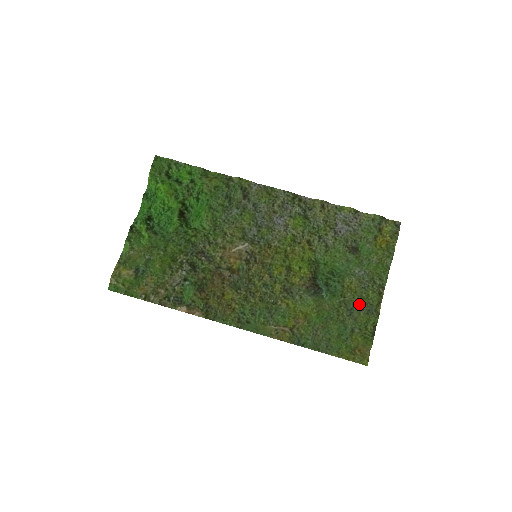
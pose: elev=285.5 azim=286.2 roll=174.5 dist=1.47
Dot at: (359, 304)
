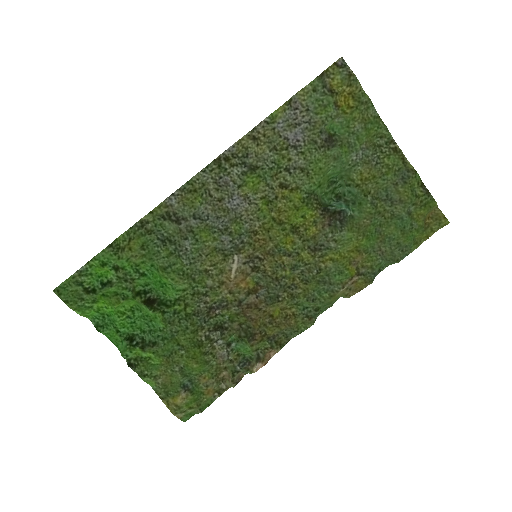
Dot at: (388, 183)
